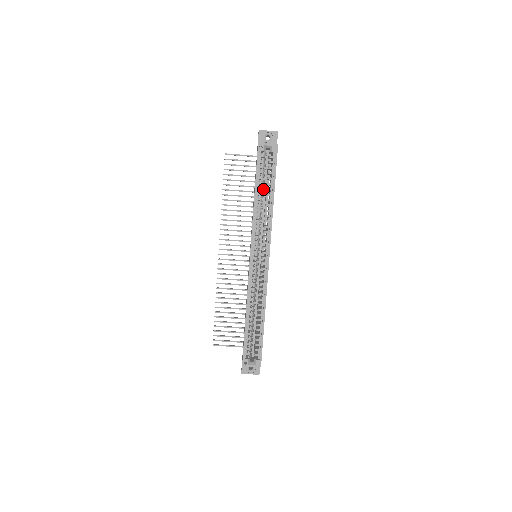
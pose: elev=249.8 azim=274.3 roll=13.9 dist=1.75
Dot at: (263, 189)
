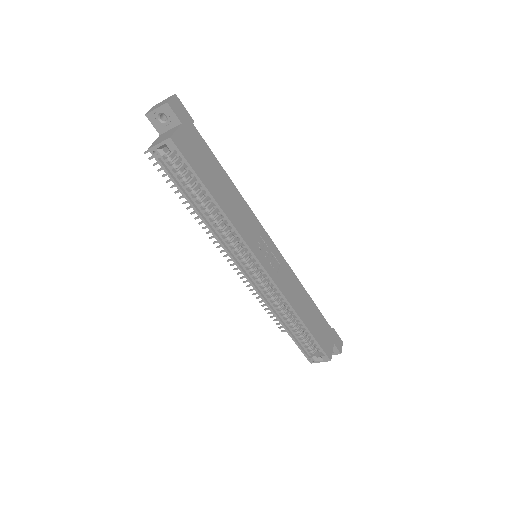
Dot at: occluded
